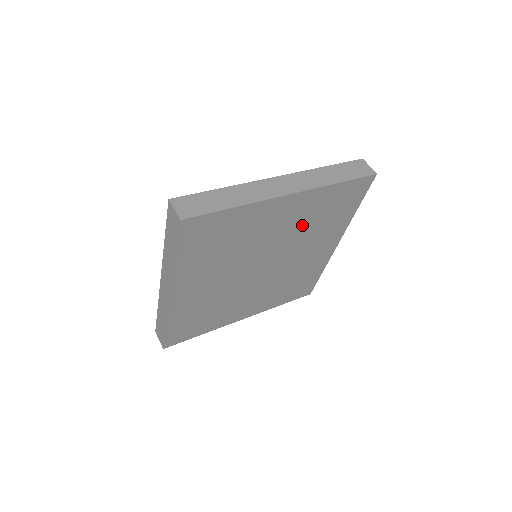
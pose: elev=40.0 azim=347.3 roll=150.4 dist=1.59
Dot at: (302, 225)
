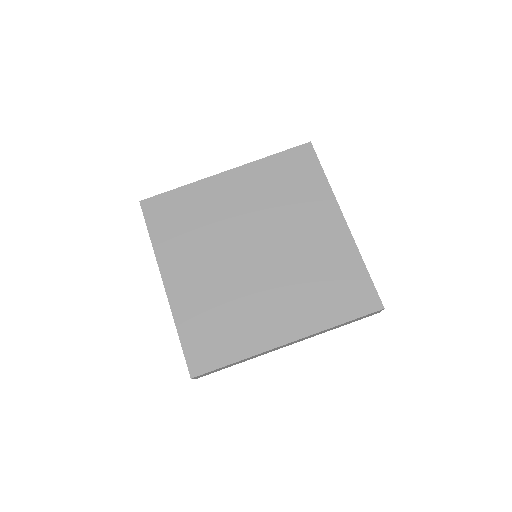
Dot at: (312, 261)
